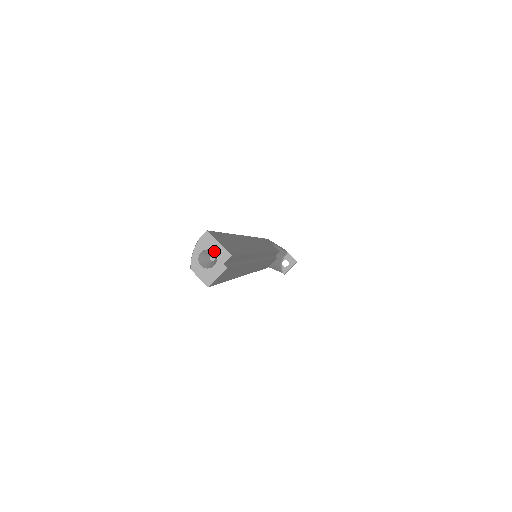
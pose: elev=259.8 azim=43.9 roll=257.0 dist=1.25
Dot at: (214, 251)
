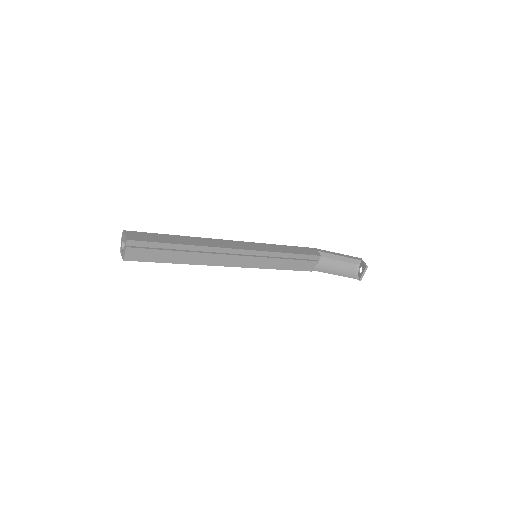
Dot at: (124, 240)
